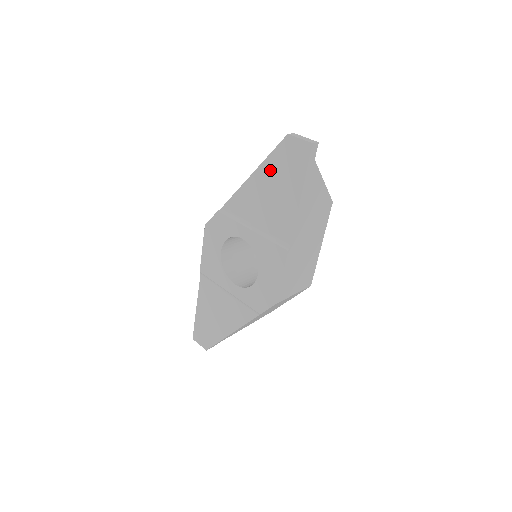
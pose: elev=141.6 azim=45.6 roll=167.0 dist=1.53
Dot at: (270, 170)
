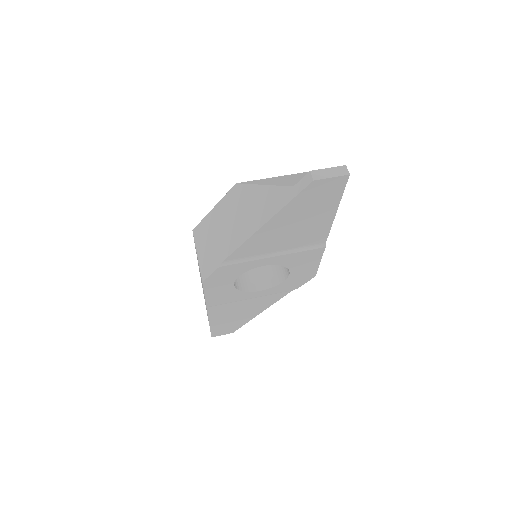
Dot at: (291, 213)
